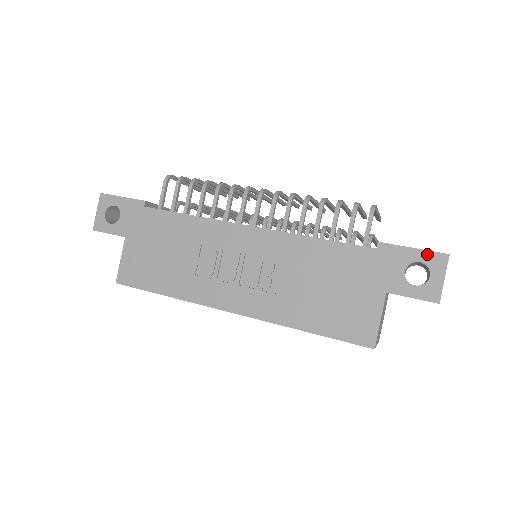
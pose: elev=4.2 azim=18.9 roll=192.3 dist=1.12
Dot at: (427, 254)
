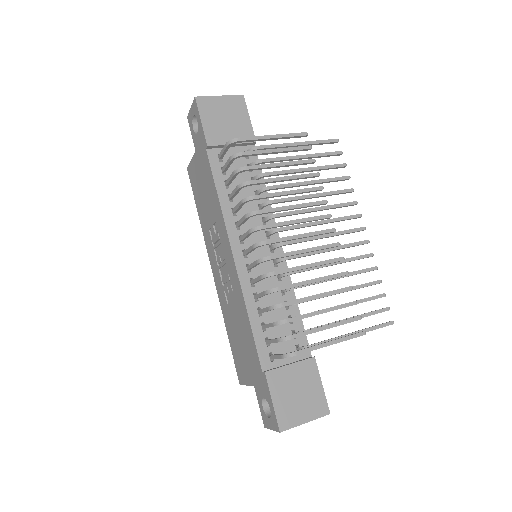
Dot at: (274, 414)
